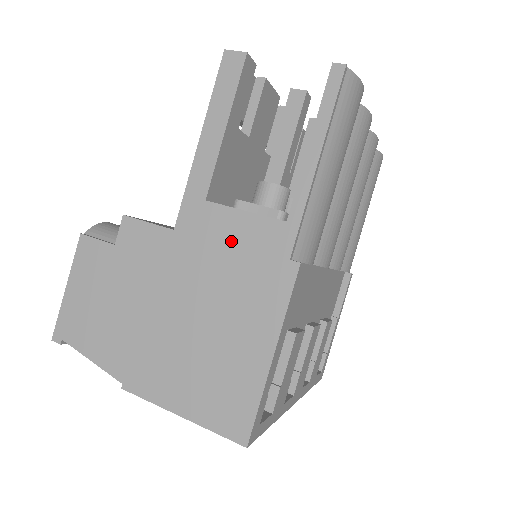
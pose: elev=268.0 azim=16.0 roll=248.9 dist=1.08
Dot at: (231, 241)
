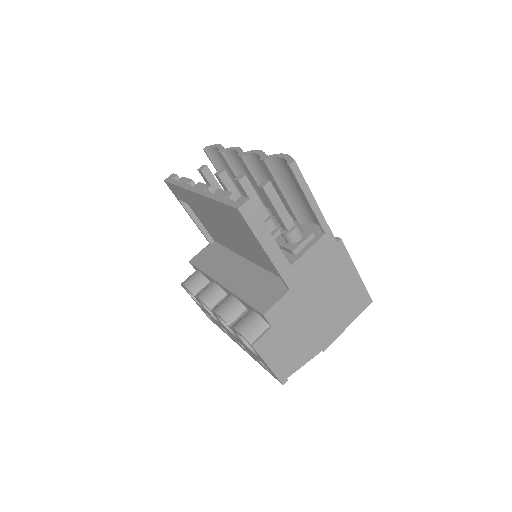
Dot at: (314, 264)
